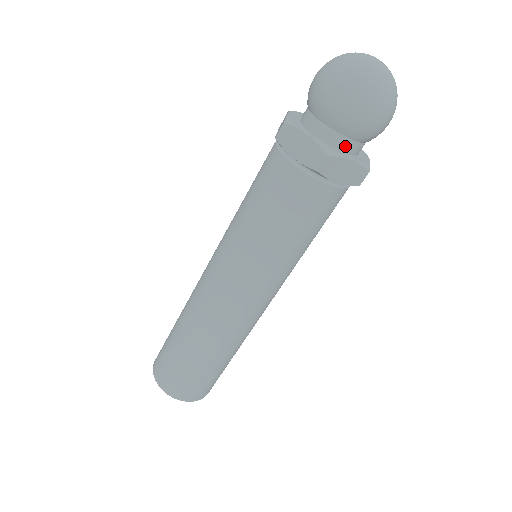
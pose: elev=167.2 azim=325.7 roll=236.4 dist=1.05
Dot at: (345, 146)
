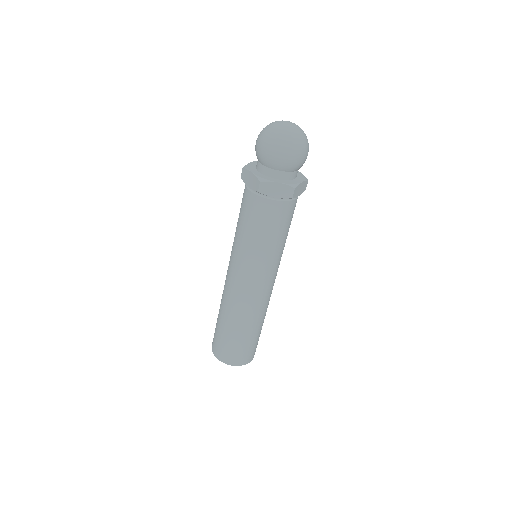
Dot at: (294, 176)
